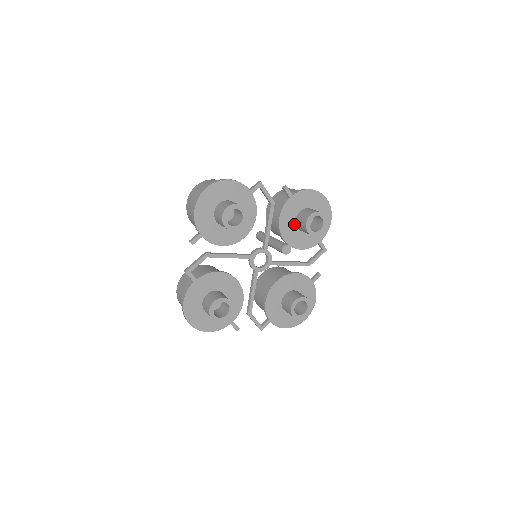
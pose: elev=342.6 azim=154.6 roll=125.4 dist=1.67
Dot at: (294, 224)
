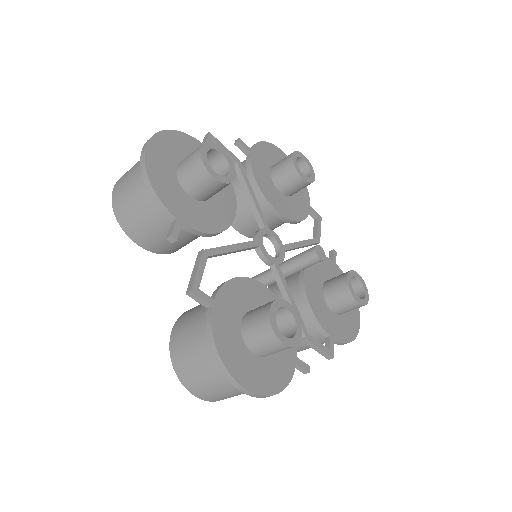
Dot at: (322, 281)
